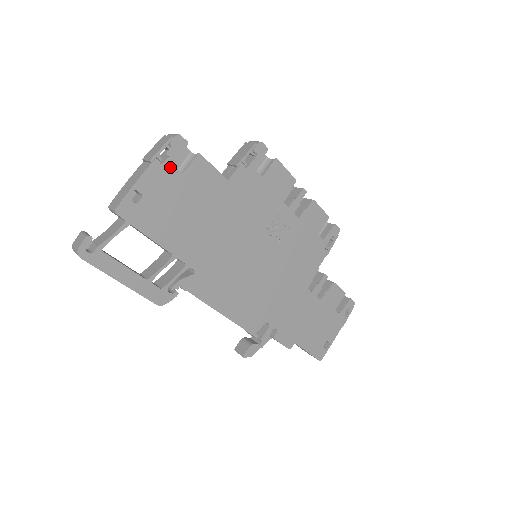
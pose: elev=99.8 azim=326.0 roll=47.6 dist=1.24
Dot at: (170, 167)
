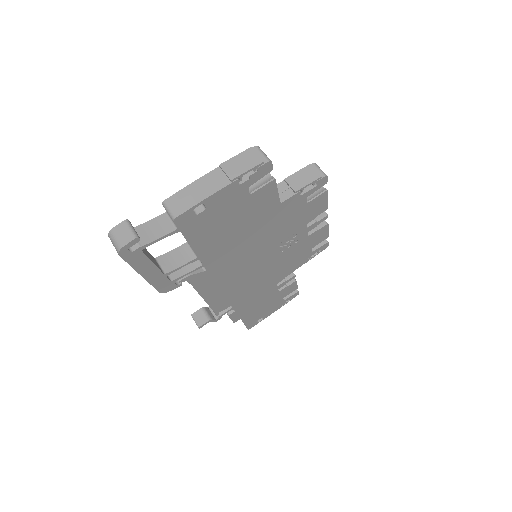
Dot at: (244, 188)
